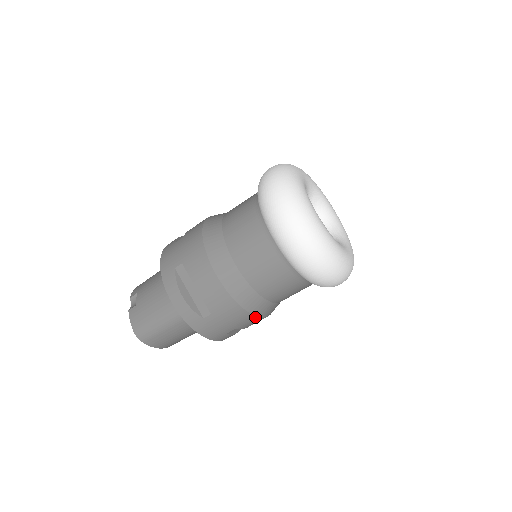
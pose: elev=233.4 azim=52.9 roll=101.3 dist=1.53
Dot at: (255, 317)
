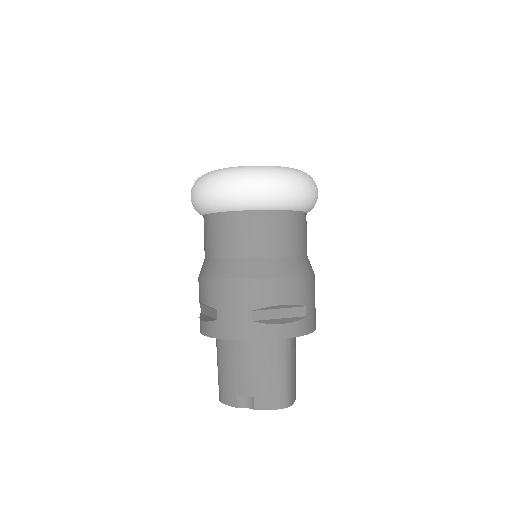
Dot at: occluded
